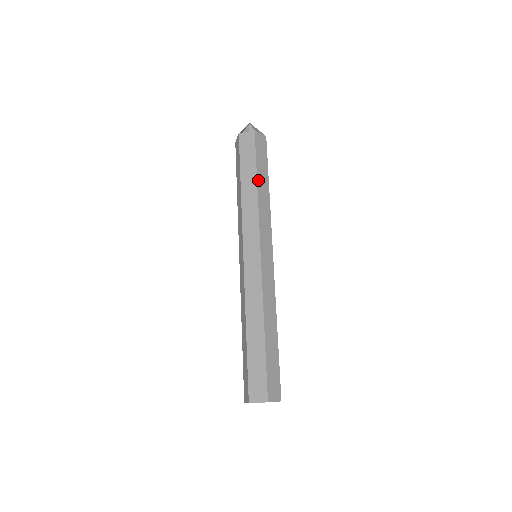
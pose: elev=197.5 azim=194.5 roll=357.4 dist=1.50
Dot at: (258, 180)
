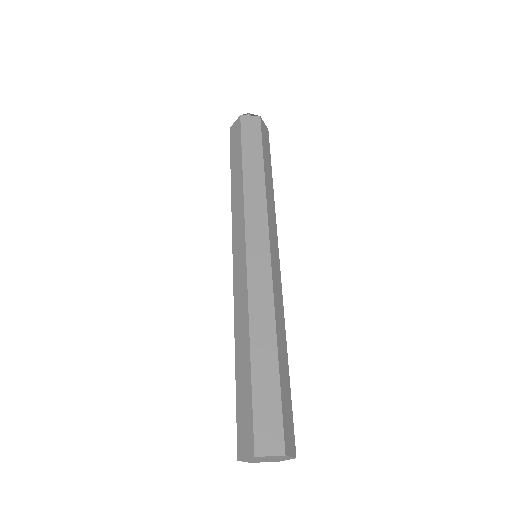
Dot at: (265, 167)
